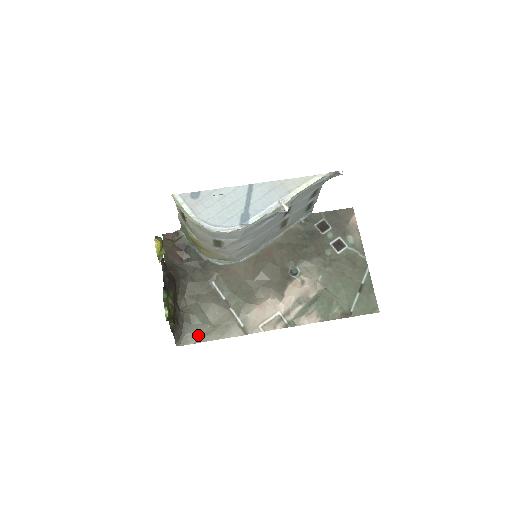
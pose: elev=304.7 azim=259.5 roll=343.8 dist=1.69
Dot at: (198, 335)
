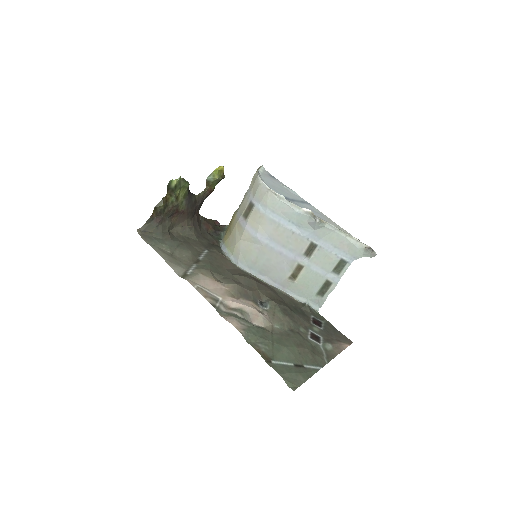
Dot at: (156, 244)
